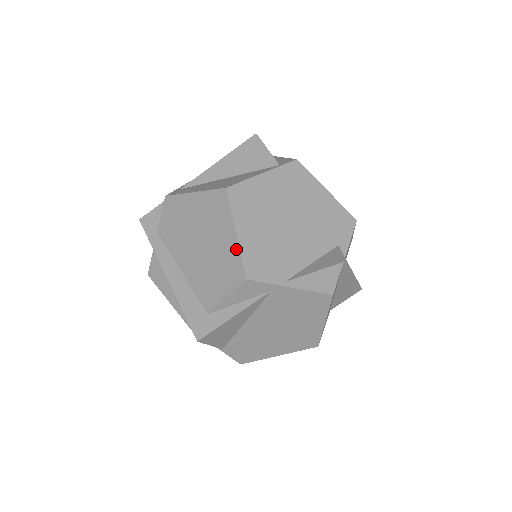
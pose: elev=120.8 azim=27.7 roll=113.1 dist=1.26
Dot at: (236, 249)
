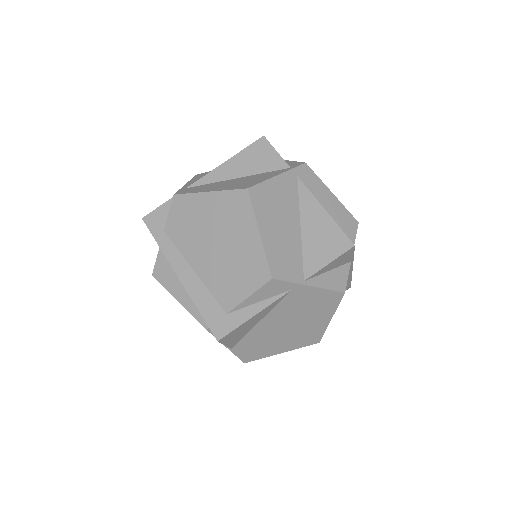
Dot at: (260, 249)
